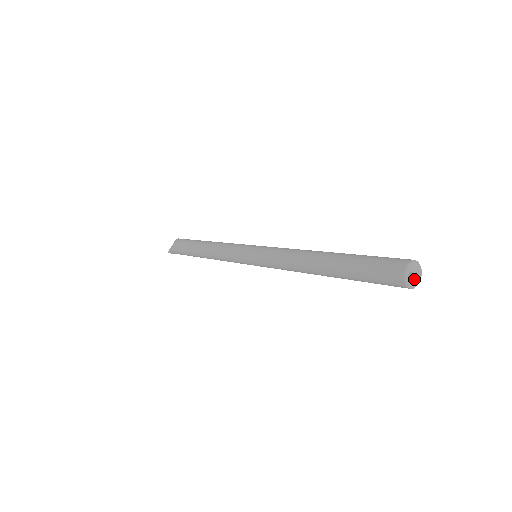
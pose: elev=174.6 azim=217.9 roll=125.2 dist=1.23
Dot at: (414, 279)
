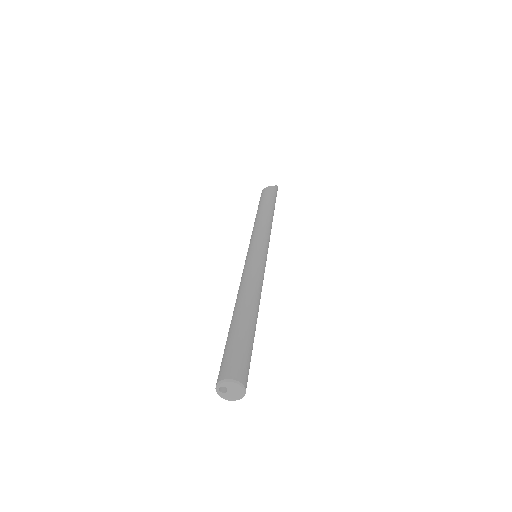
Dot at: (229, 394)
